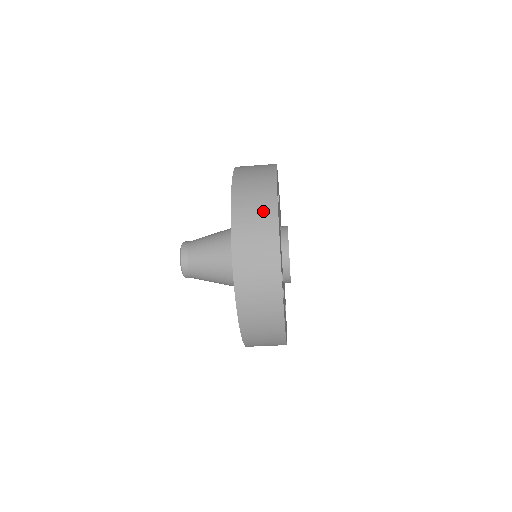
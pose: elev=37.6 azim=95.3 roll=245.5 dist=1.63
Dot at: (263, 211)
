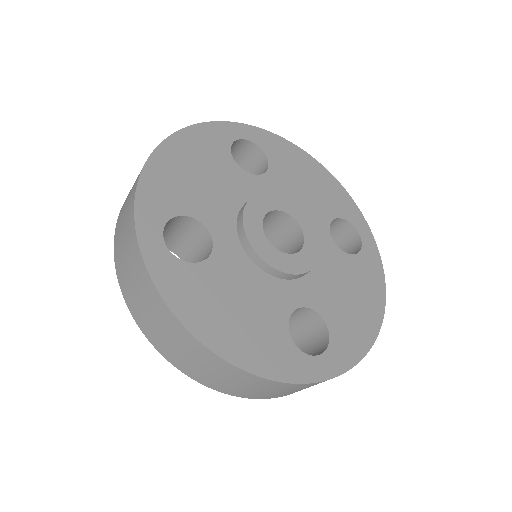
Dot at: (187, 347)
